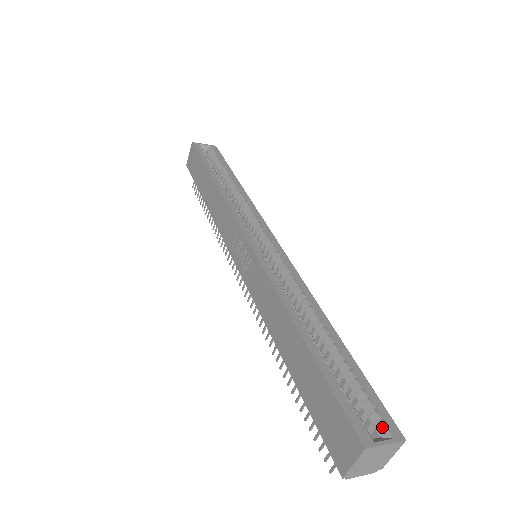
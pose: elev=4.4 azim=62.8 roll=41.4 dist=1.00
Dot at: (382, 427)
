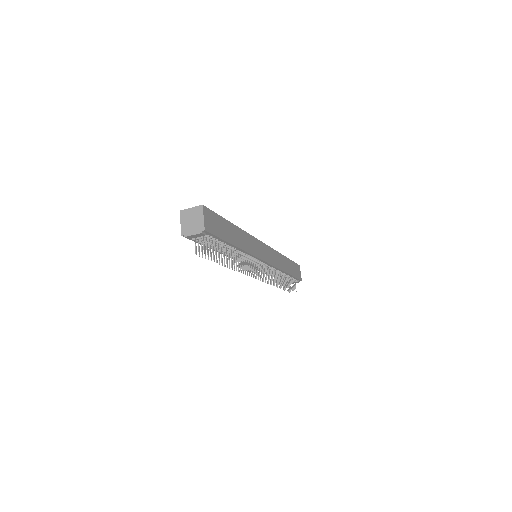
Dot at: occluded
